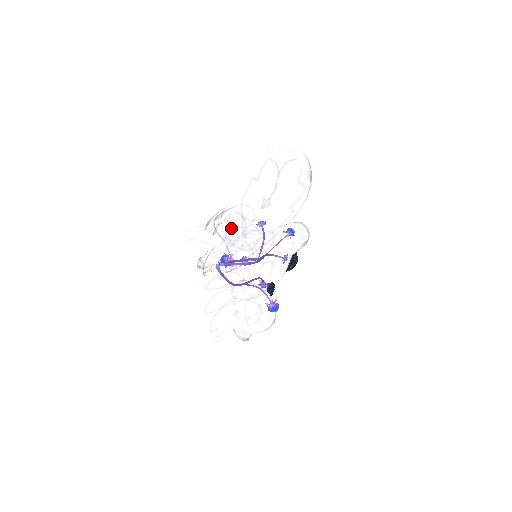
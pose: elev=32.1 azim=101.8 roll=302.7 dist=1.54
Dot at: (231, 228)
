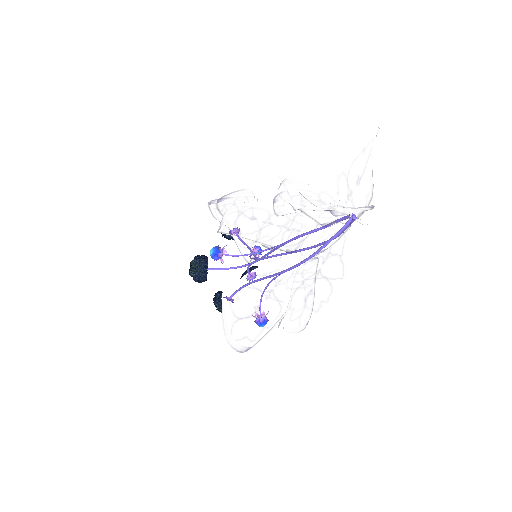
Dot at: (341, 189)
